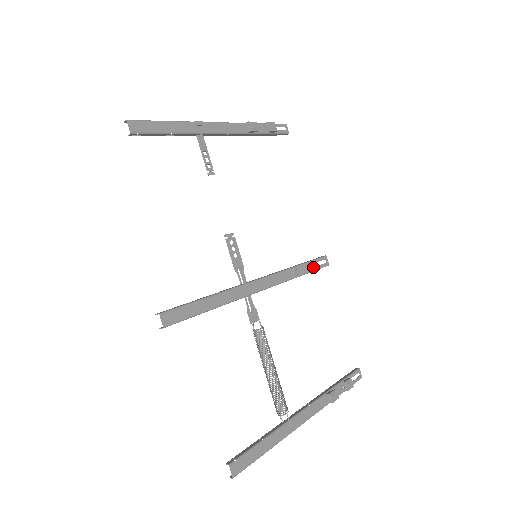
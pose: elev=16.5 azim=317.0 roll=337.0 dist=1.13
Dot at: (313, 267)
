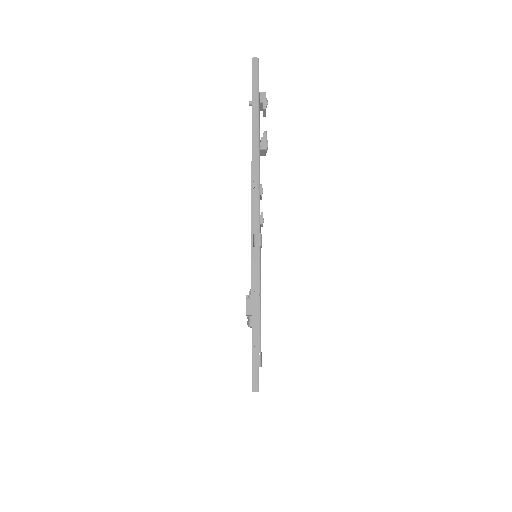
Dot at: occluded
